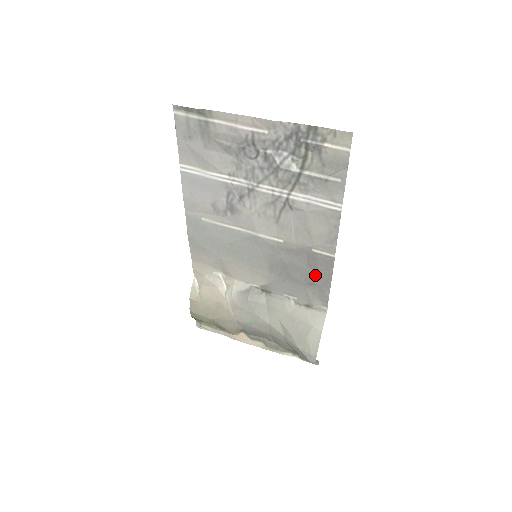
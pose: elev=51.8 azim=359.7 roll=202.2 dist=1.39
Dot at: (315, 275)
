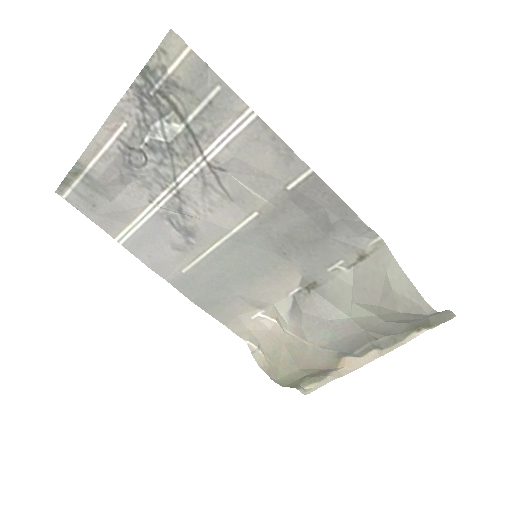
Dot at: (323, 213)
